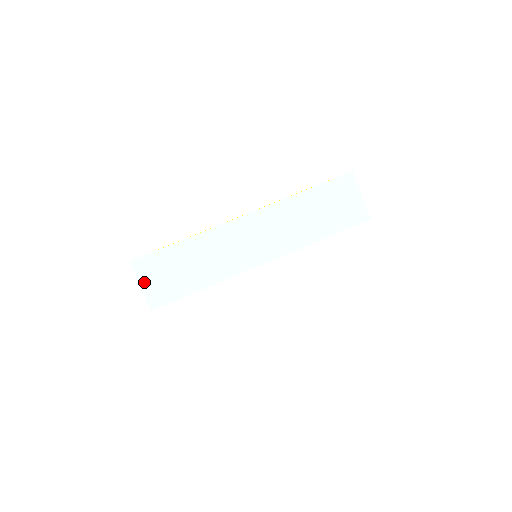
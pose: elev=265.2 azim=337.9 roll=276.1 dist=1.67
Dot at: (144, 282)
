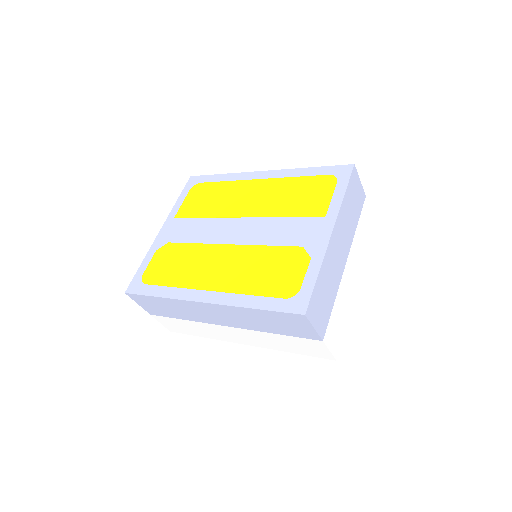
Dot at: (139, 303)
